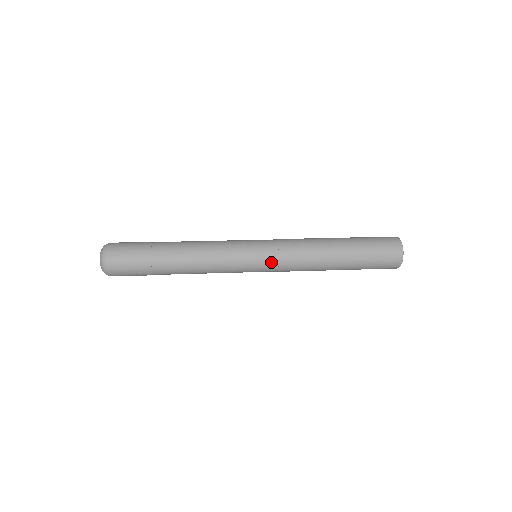
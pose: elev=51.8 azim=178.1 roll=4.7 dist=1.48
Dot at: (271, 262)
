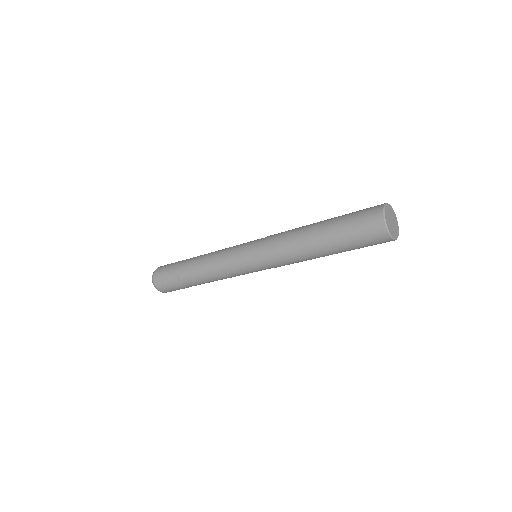
Dot at: (261, 263)
